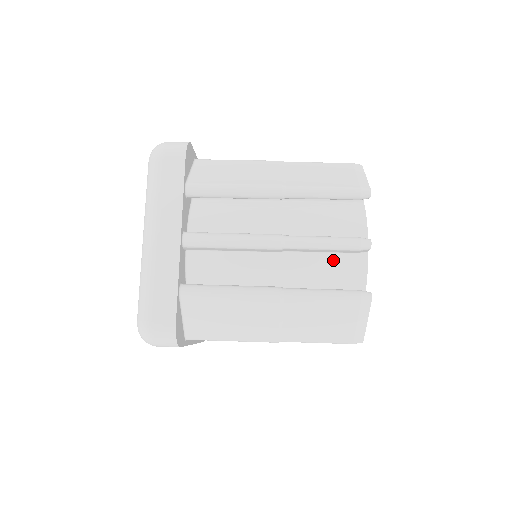
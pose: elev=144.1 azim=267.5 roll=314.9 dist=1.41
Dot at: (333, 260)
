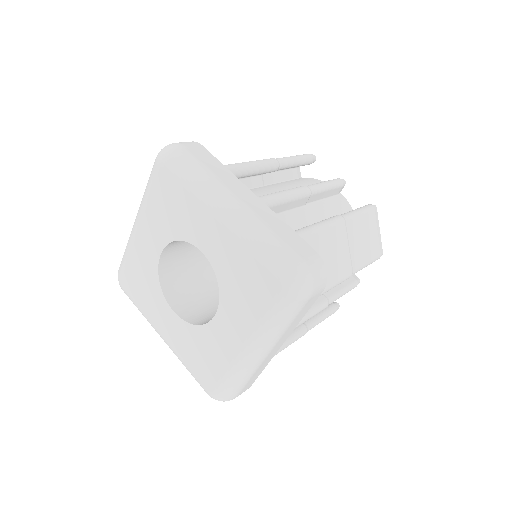
Dot at: (332, 202)
